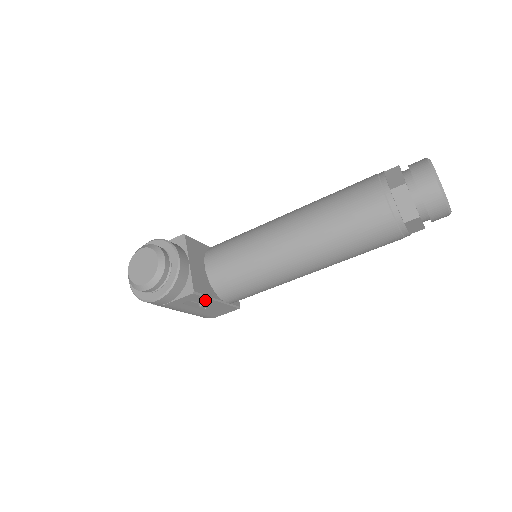
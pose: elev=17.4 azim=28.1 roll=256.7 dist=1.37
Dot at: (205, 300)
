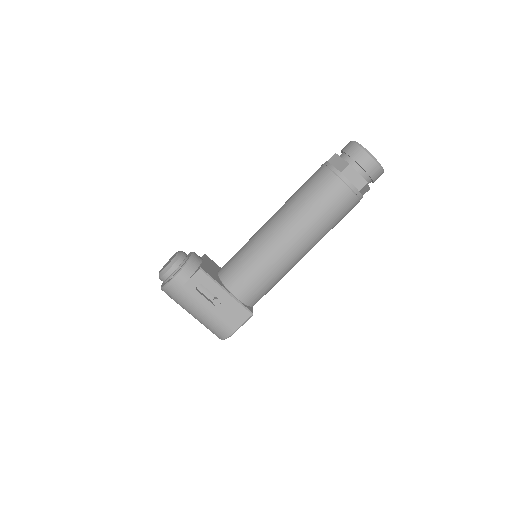
Dot at: (214, 286)
